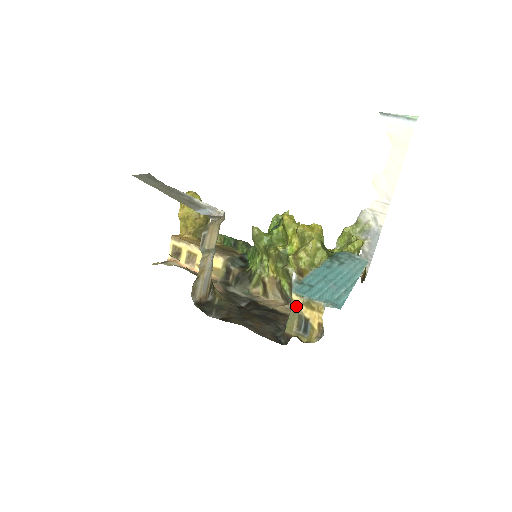
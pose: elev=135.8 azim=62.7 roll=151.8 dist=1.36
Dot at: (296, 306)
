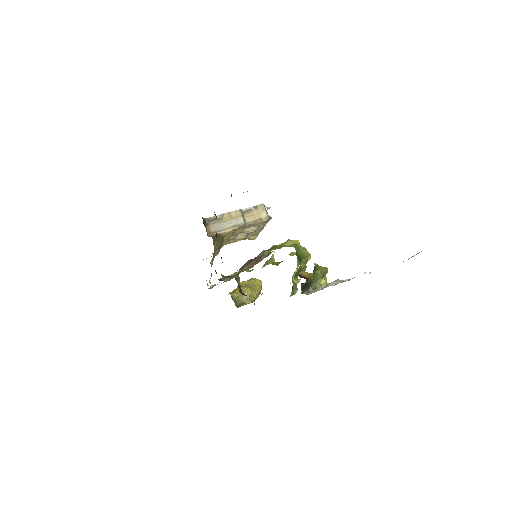
Dot at: occluded
